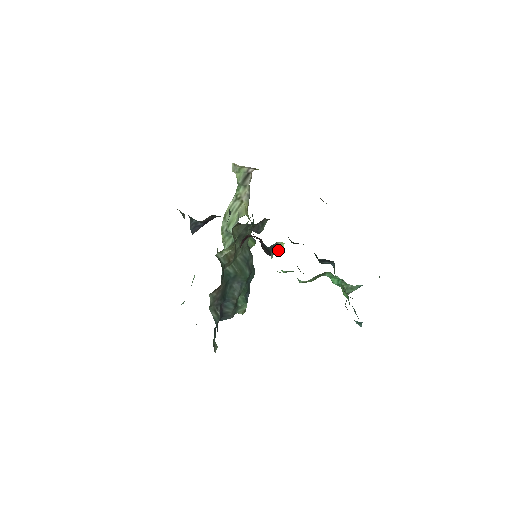
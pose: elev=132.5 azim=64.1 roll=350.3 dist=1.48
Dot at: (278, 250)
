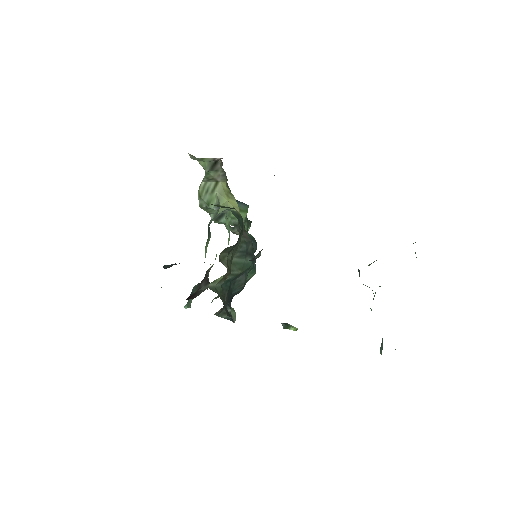
Dot at: (290, 327)
